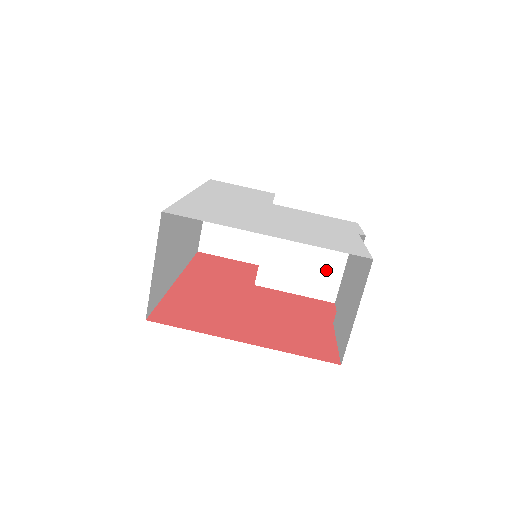
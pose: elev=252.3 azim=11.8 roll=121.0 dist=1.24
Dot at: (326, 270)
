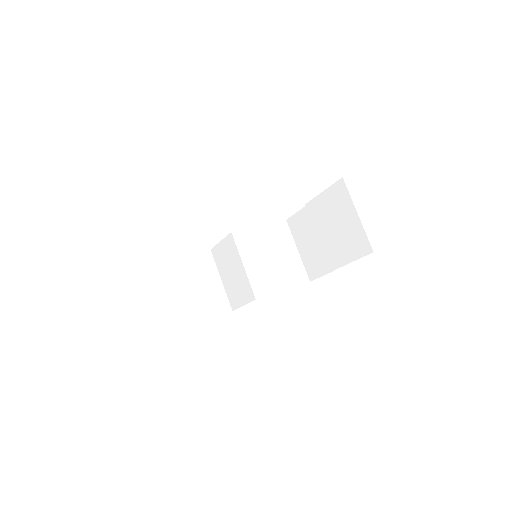
Dot at: (290, 261)
